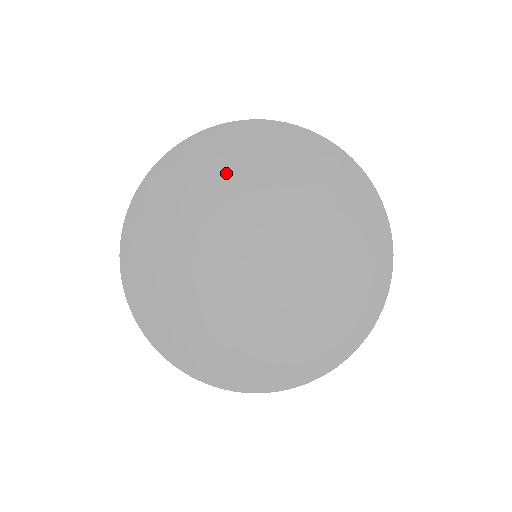
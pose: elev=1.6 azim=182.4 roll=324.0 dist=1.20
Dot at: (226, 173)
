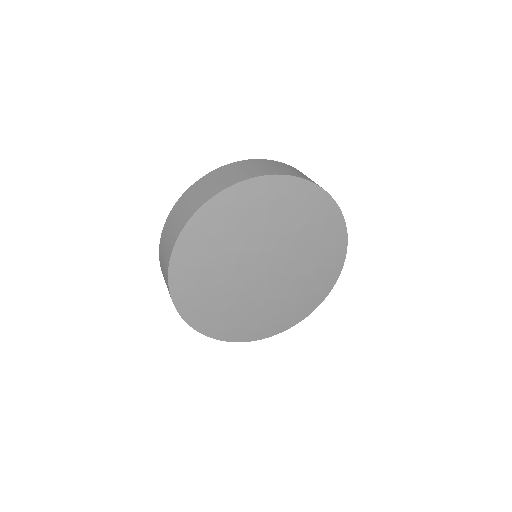
Dot at: (234, 227)
